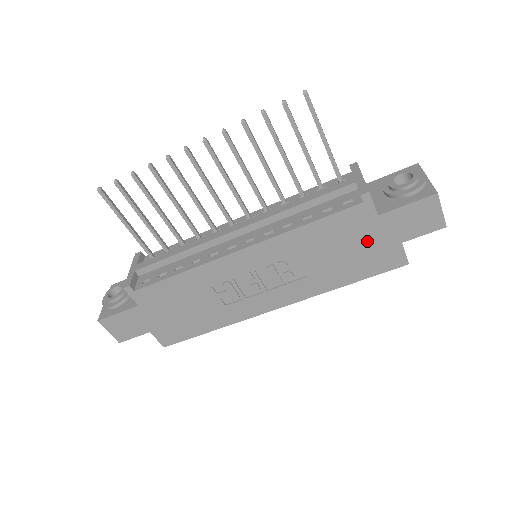
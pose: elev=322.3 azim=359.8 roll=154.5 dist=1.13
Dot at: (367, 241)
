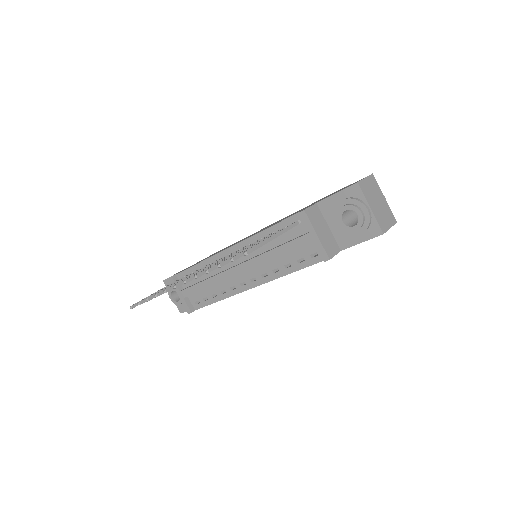
Dot at: occluded
